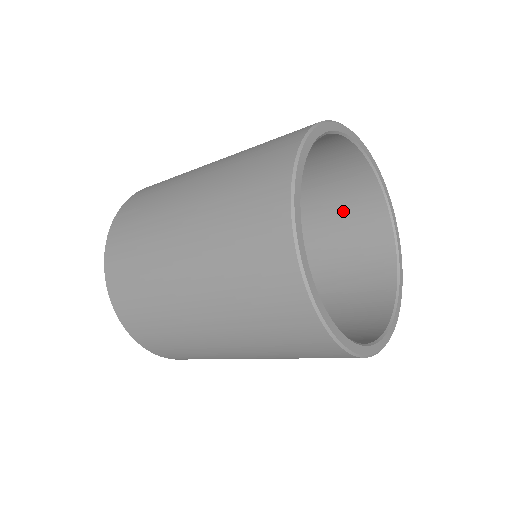
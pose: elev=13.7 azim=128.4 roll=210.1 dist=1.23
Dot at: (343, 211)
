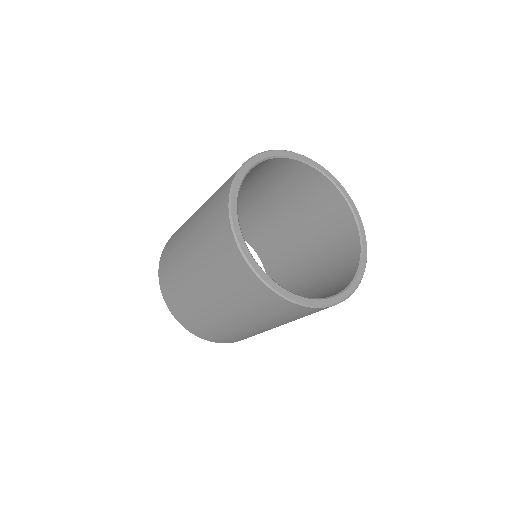
Dot at: (334, 274)
